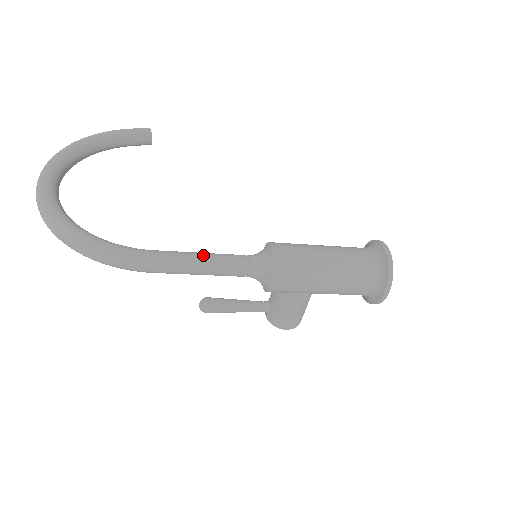
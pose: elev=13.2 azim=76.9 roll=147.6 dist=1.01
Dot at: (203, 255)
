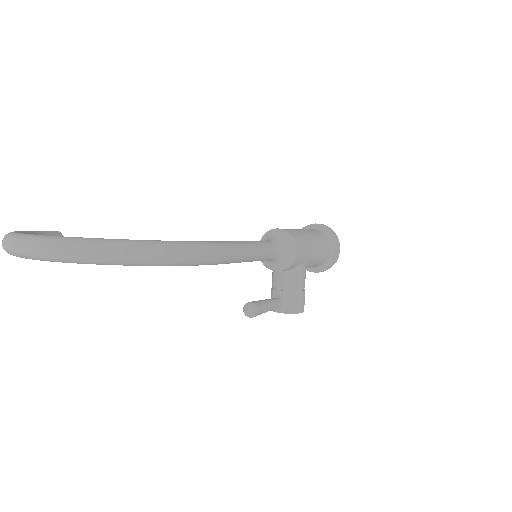
Dot at: (247, 241)
